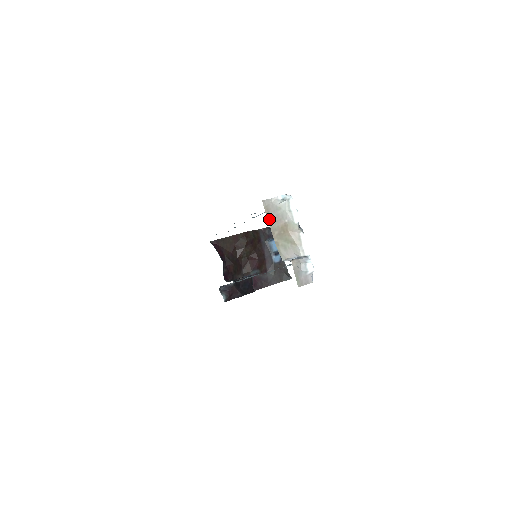
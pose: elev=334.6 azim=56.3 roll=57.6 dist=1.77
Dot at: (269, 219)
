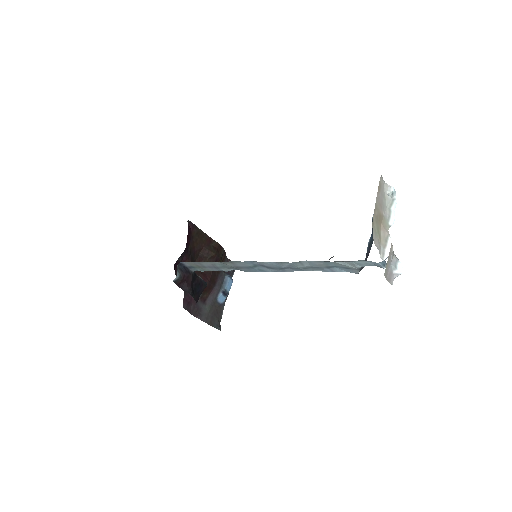
Dot at: (378, 195)
